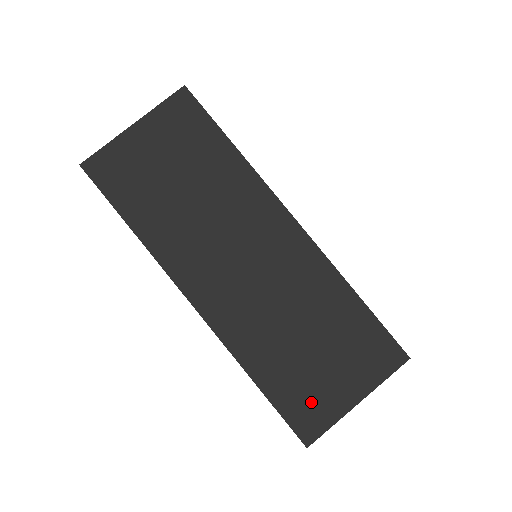
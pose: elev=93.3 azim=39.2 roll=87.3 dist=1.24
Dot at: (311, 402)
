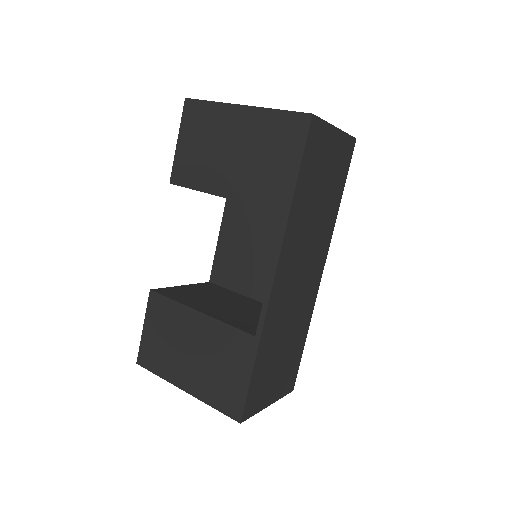
Dot at: (260, 392)
